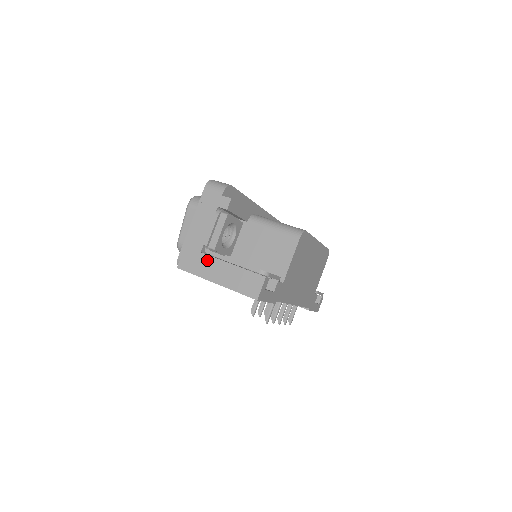
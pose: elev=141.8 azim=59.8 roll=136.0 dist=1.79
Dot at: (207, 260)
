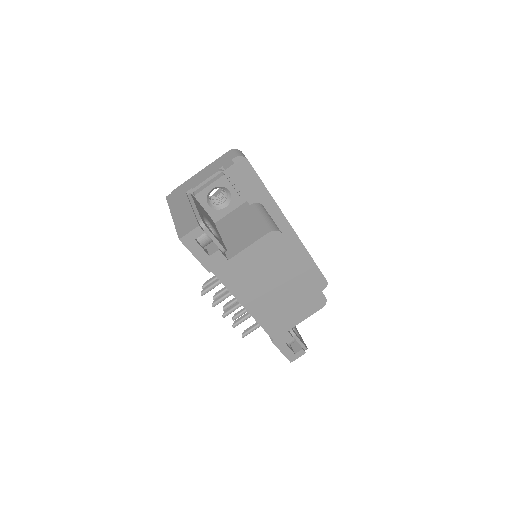
Dot at: (183, 199)
